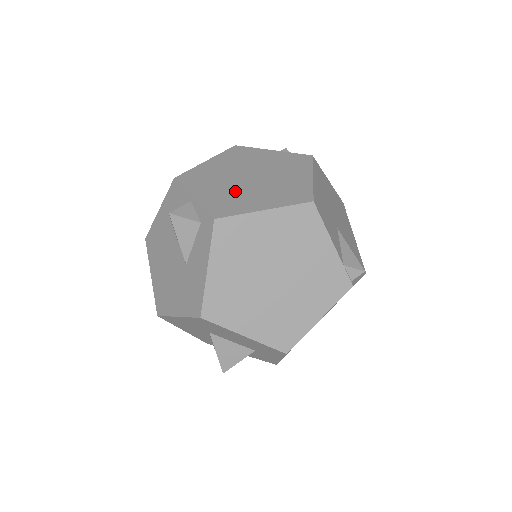
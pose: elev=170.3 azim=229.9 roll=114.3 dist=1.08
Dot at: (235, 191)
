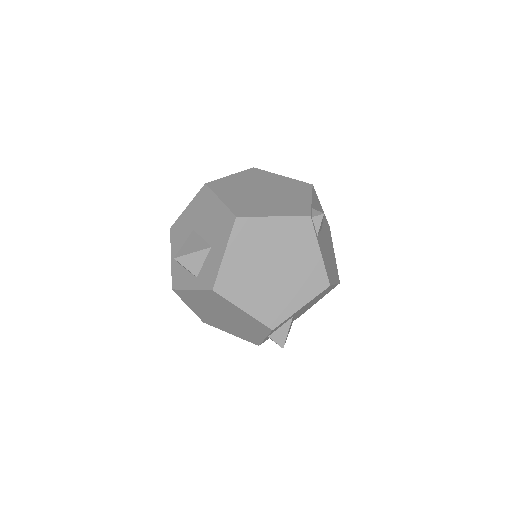
Dot at: occluded
